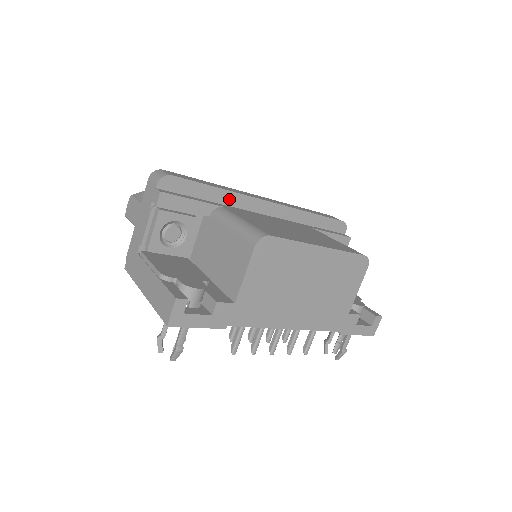
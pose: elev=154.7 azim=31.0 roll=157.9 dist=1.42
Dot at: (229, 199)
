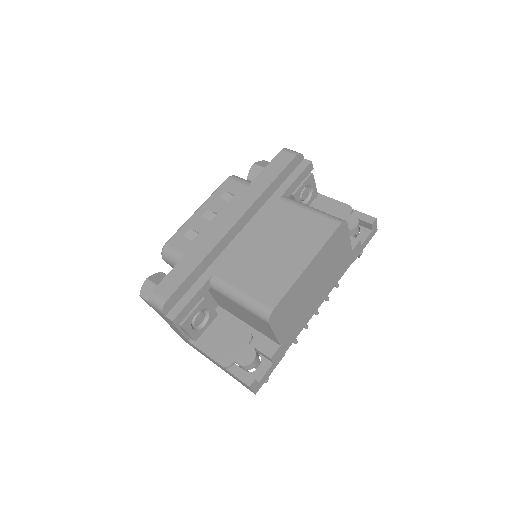
Dot at: (210, 259)
